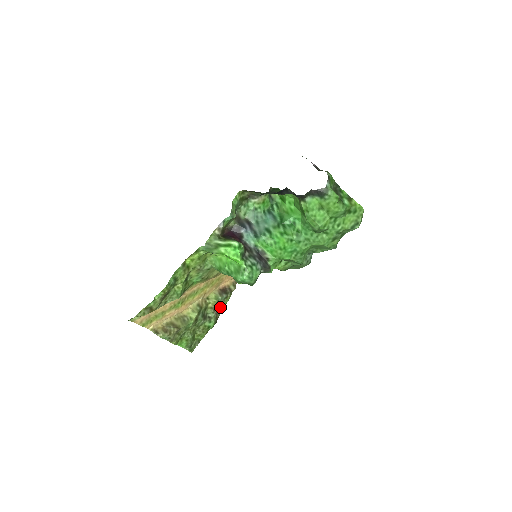
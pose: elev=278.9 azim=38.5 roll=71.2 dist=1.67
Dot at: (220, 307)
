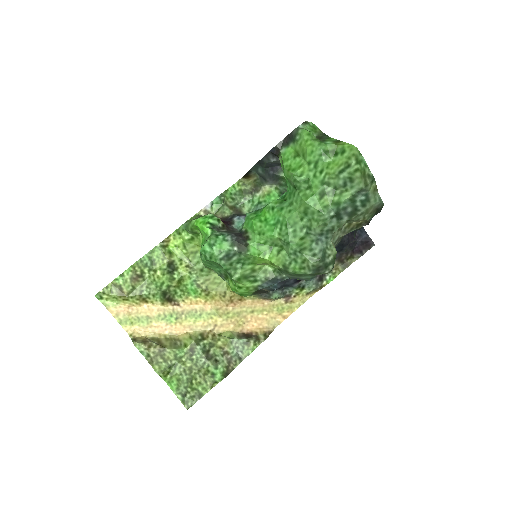
Dot at: (237, 356)
